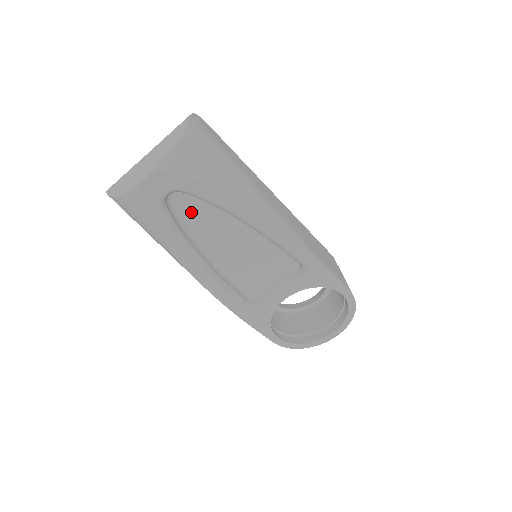
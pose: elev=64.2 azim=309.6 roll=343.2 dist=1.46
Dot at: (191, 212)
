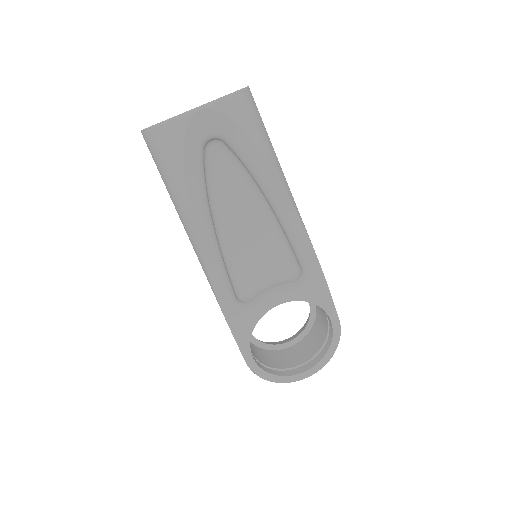
Dot at: (220, 172)
